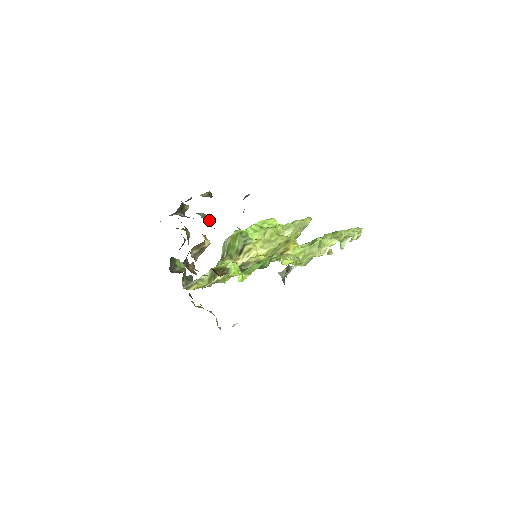
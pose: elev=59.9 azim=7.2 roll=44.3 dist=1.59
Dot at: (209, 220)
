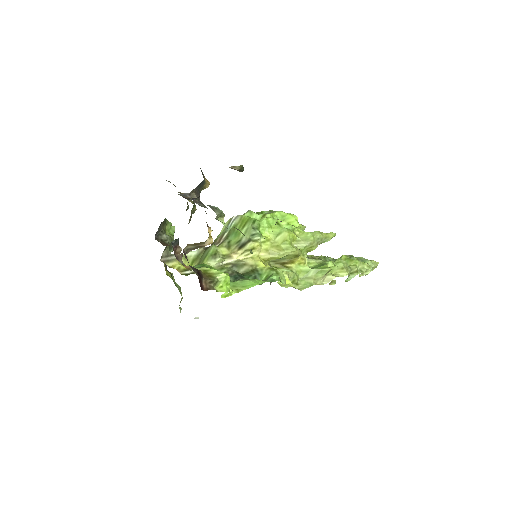
Dot at: (223, 220)
